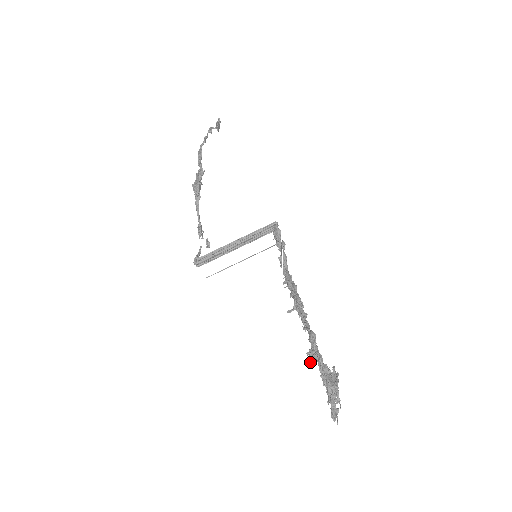
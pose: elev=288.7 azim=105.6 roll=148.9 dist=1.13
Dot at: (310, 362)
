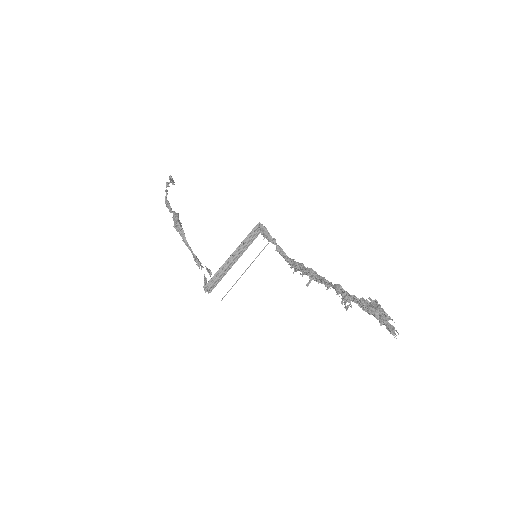
Dot at: (348, 306)
